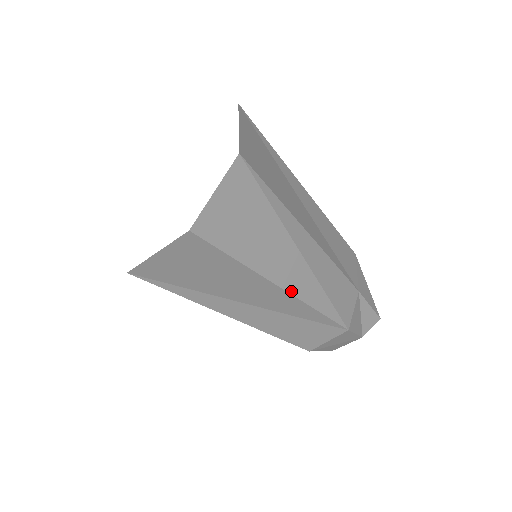
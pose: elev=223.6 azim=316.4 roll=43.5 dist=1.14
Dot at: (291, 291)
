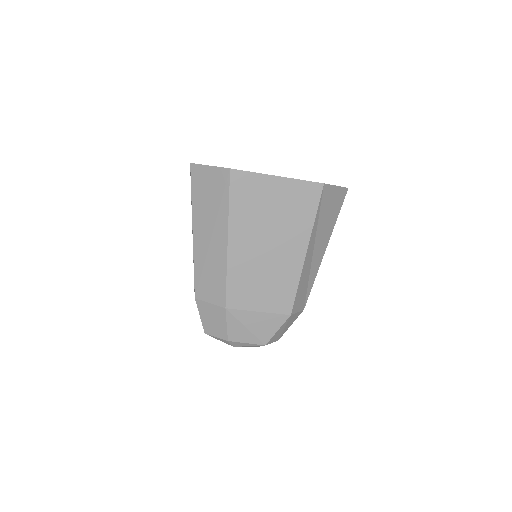
Dot at: (323, 255)
